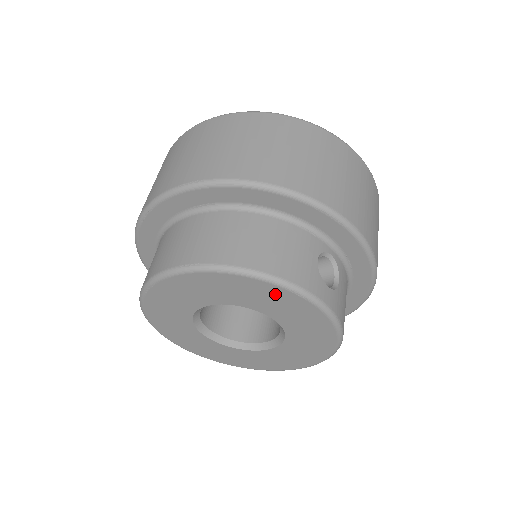
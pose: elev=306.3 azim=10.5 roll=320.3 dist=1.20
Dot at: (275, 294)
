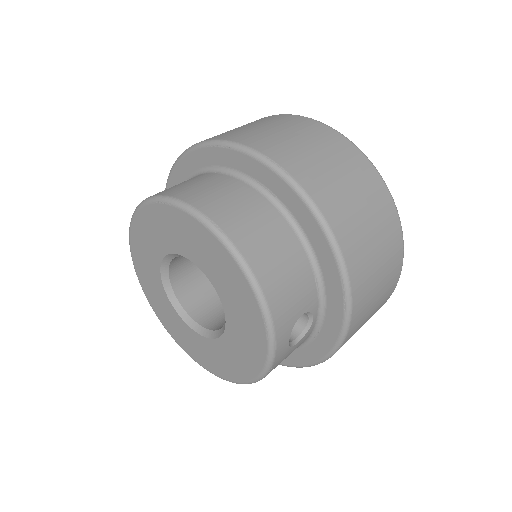
Dot at: (250, 309)
